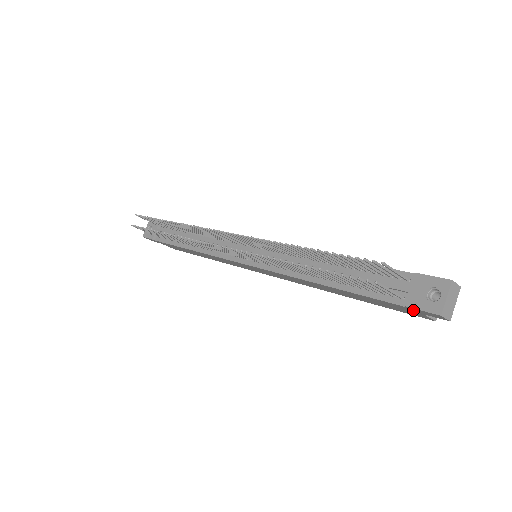
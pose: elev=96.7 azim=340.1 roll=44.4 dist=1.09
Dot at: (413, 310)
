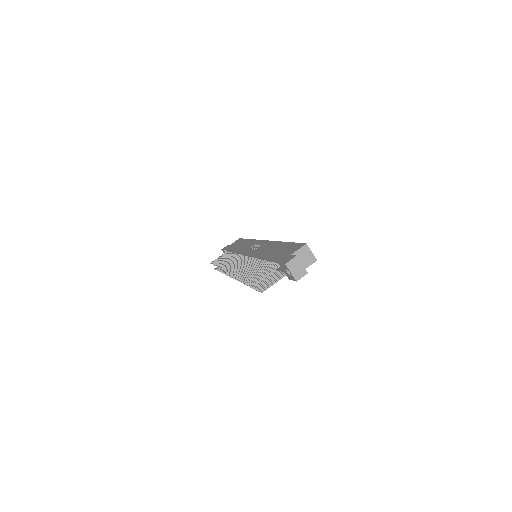
Dot at: occluded
